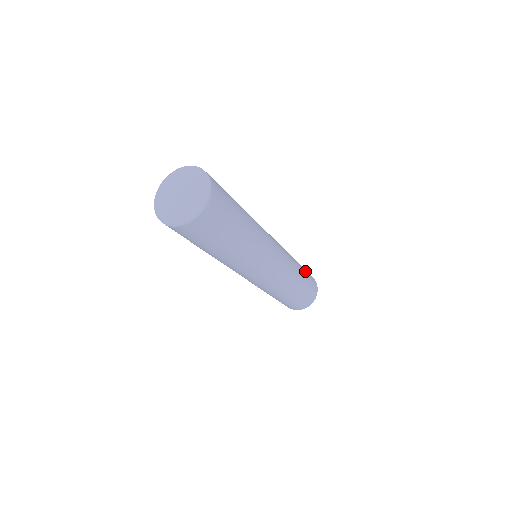
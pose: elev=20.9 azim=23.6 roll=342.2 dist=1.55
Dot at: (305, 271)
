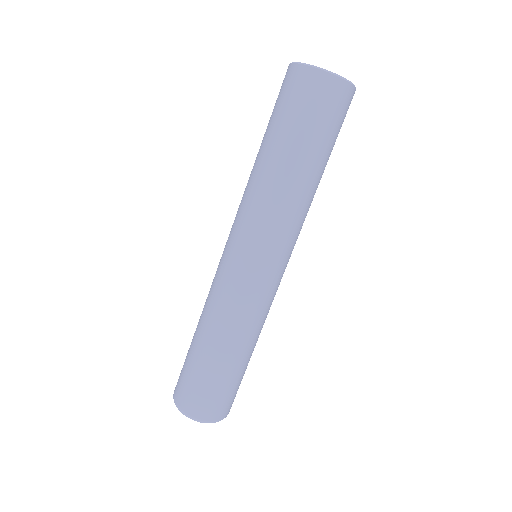
Dot at: (244, 371)
